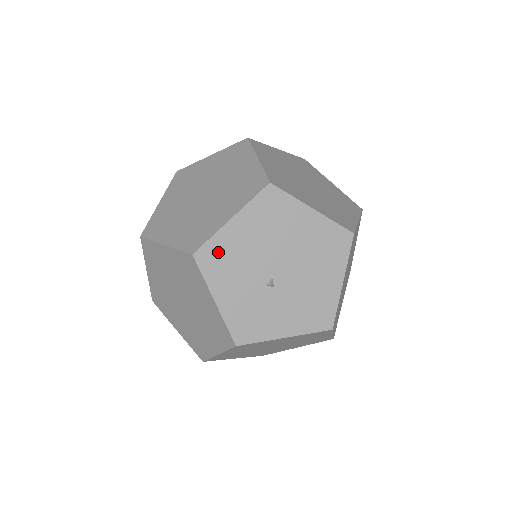
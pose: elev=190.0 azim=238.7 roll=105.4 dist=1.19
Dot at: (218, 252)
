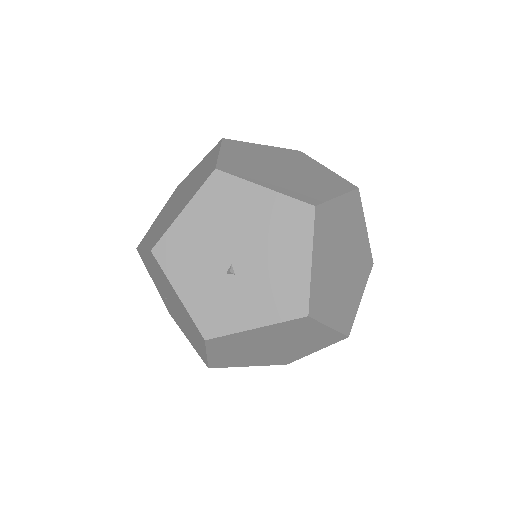
Dot at: (174, 245)
